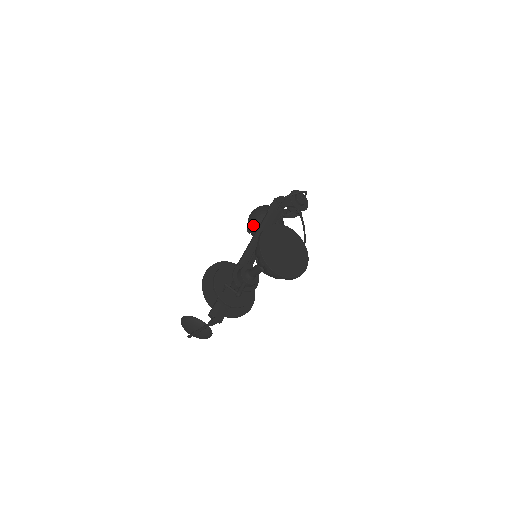
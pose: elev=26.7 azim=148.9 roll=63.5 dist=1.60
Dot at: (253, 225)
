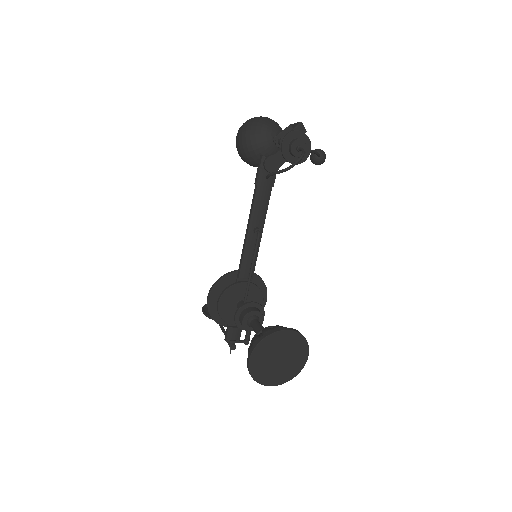
Dot at: occluded
